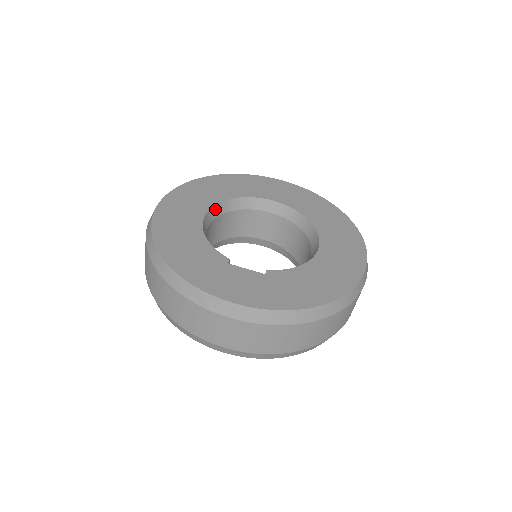
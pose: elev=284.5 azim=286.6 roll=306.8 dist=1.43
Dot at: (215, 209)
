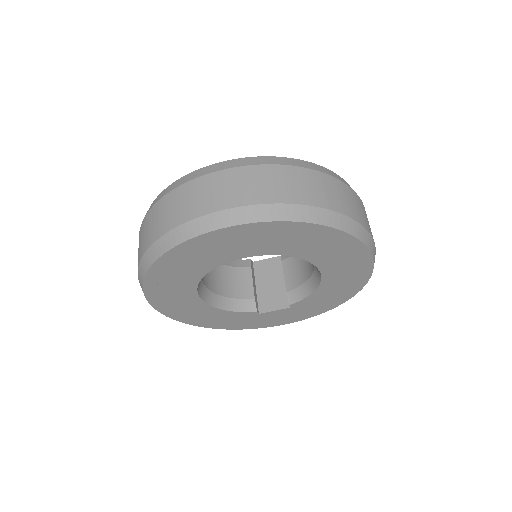
Dot at: (198, 287)
